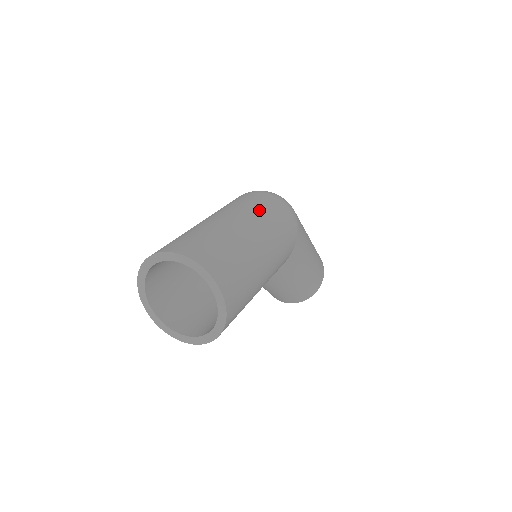
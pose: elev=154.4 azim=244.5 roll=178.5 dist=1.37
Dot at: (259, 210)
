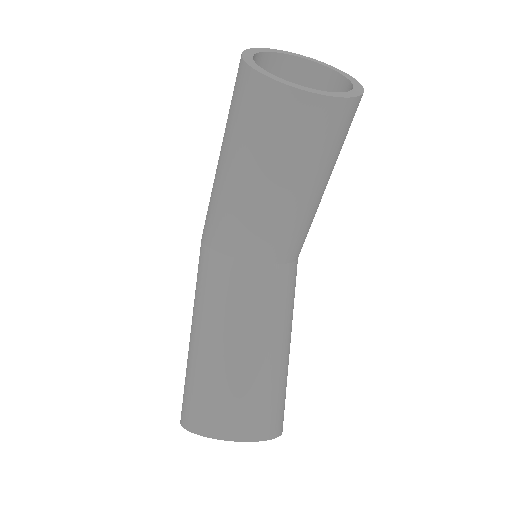
Dot at: occluded
